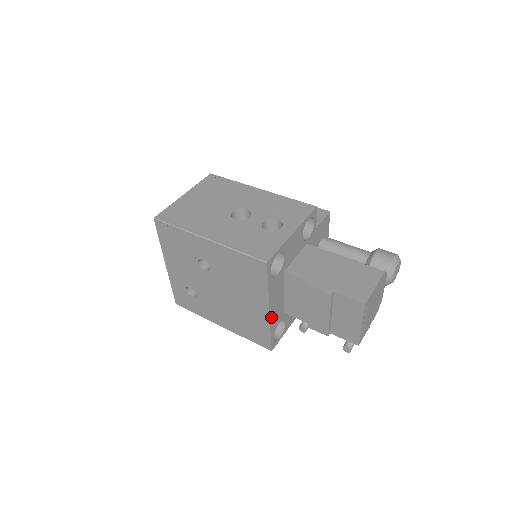
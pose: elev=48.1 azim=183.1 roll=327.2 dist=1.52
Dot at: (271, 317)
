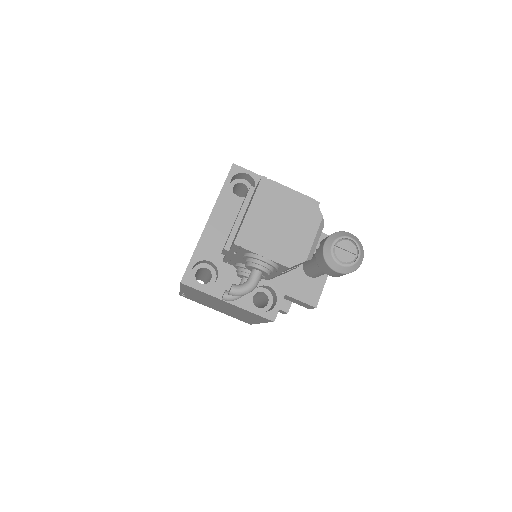
Dot at: (206, 233)
